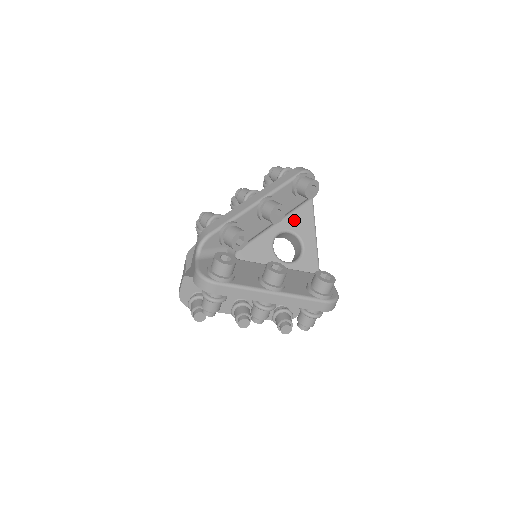
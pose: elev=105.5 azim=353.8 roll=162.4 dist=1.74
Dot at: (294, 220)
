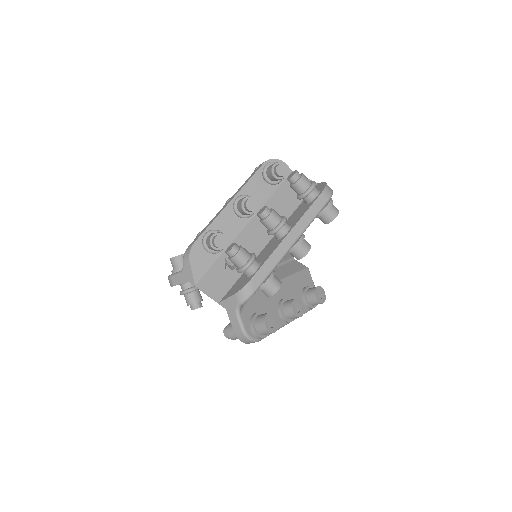
Dot at: occluded
